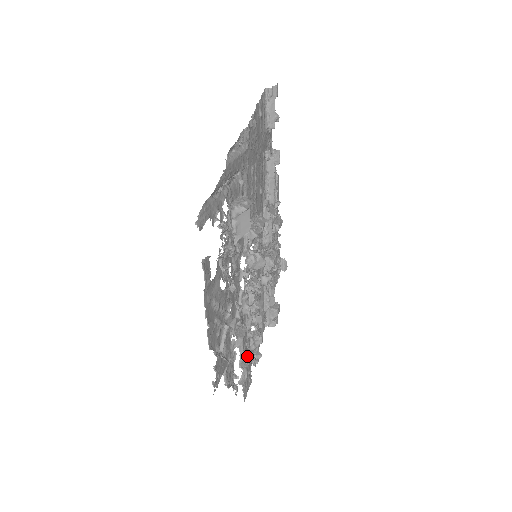
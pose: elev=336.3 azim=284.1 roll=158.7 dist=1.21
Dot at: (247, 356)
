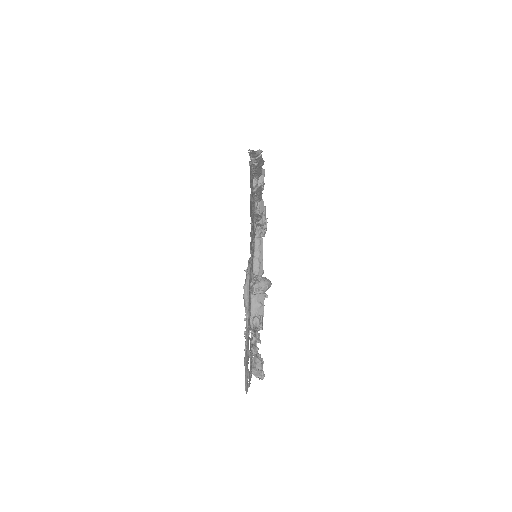
Dot at: occluded
